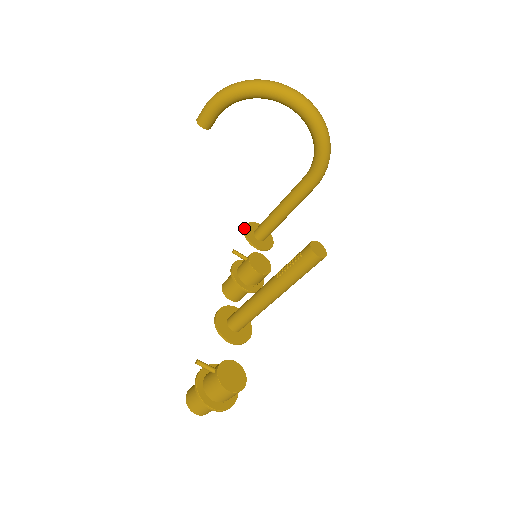
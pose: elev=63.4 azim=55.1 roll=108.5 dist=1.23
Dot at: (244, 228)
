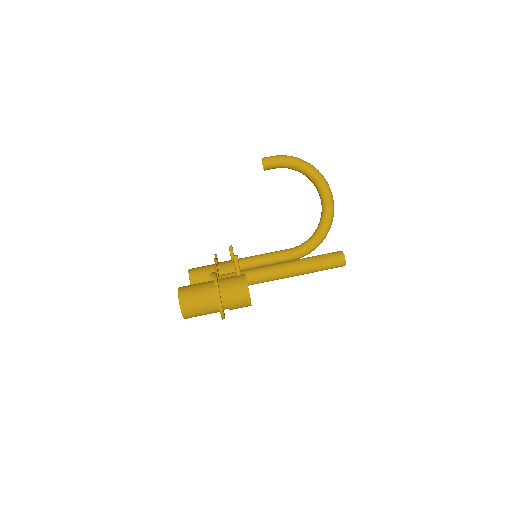
Dot at: occluded
